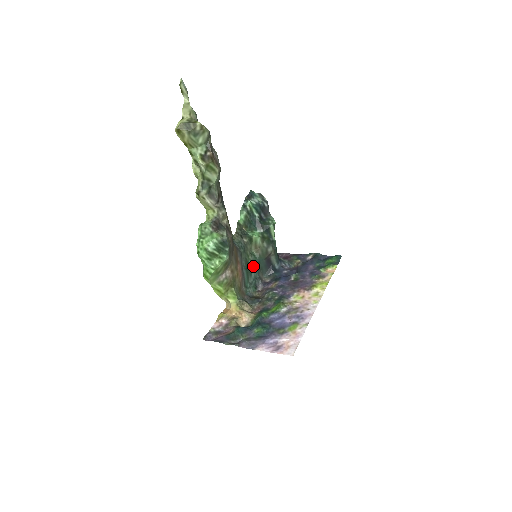
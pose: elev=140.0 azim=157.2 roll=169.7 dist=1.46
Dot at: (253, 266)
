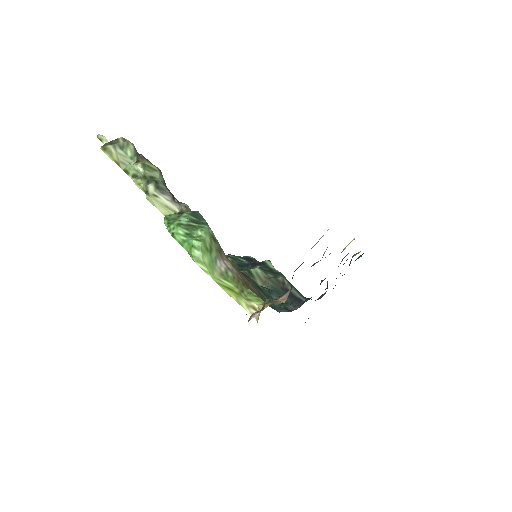
Dot at: (269, 292)
